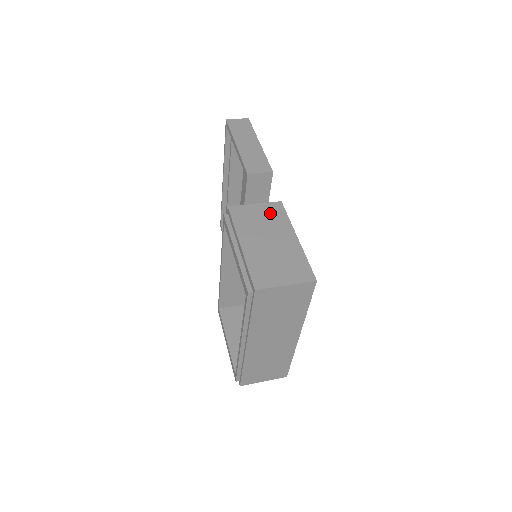
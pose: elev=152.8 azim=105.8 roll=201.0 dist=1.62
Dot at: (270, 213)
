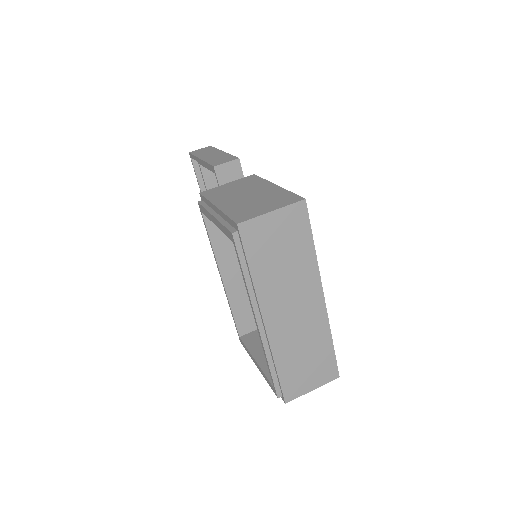
Dot at: (244, 182)
